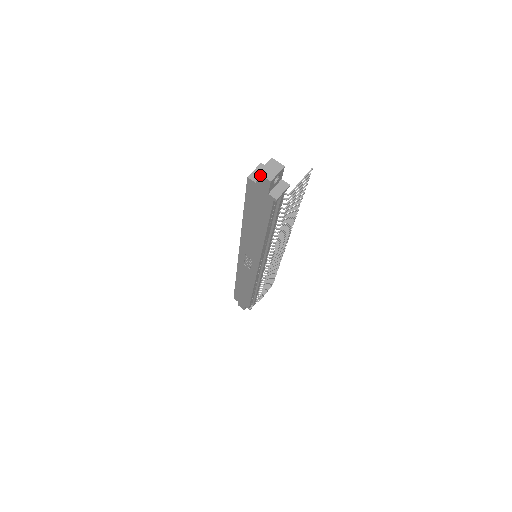
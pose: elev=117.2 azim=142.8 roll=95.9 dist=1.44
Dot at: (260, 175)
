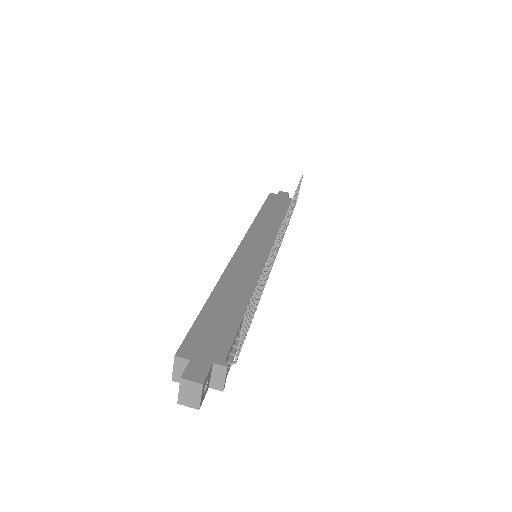
Dot at: (182, 403)
